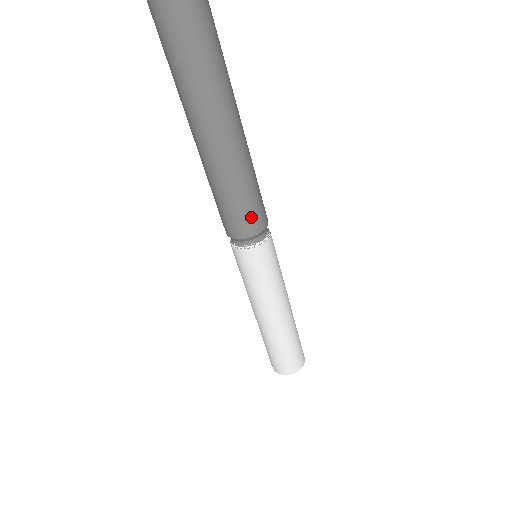
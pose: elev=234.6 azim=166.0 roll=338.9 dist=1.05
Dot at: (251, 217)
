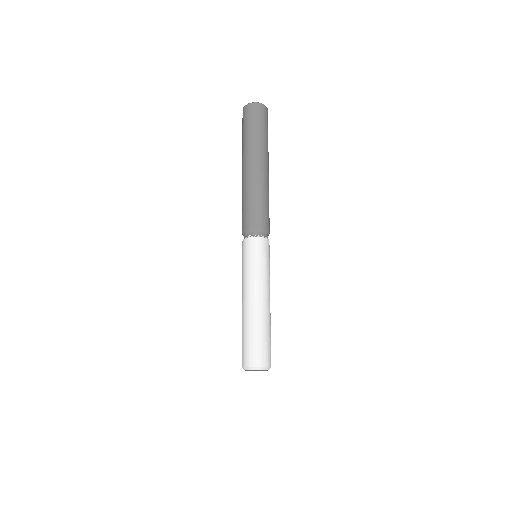
Dot at: (251, 217)
